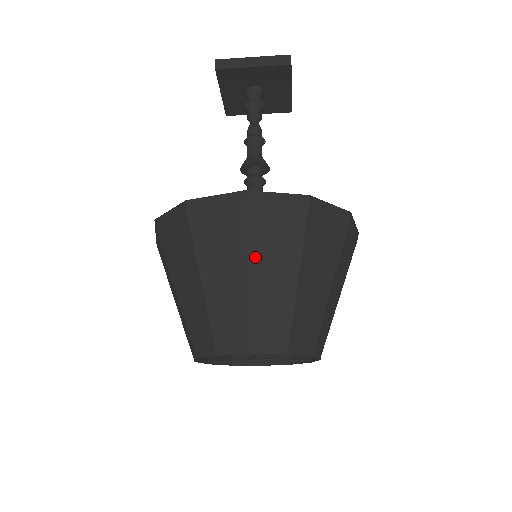
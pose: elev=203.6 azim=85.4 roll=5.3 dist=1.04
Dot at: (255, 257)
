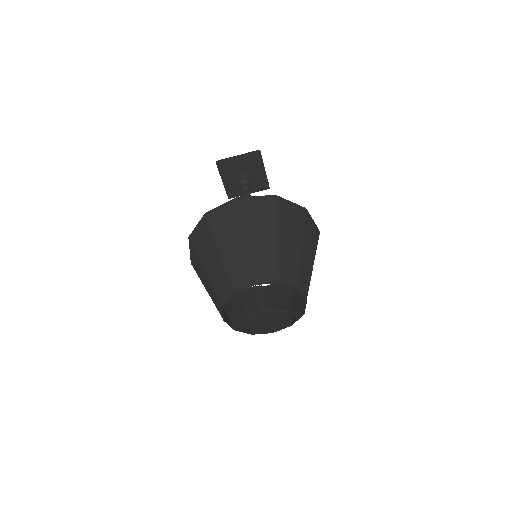
Dot at: (249, 230)
